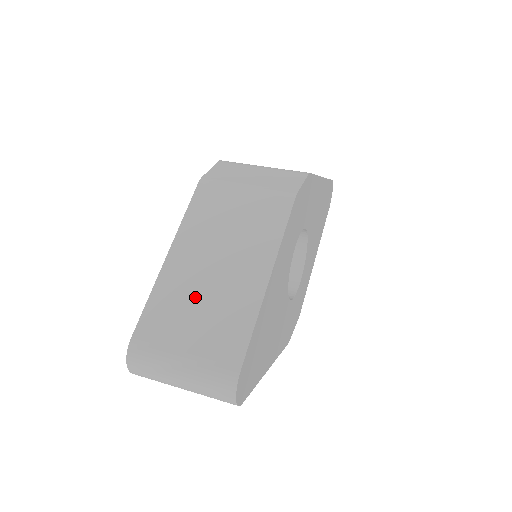
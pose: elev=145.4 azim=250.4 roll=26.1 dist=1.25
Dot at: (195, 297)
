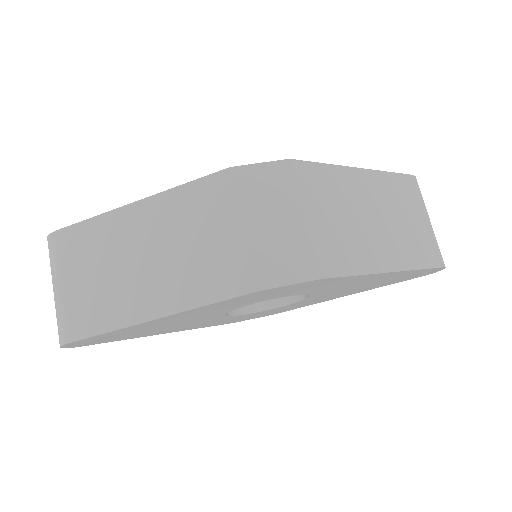
Dot at: (108, 260)
